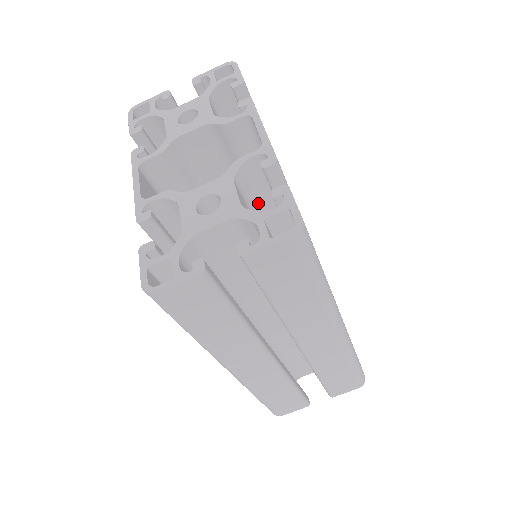
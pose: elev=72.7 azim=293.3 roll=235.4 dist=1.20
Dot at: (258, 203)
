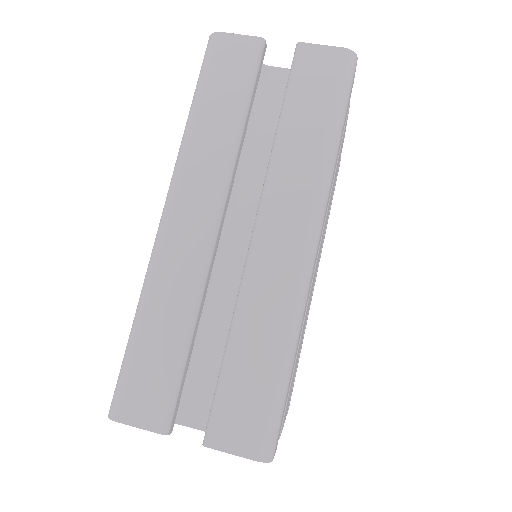
Dot at: occluded
